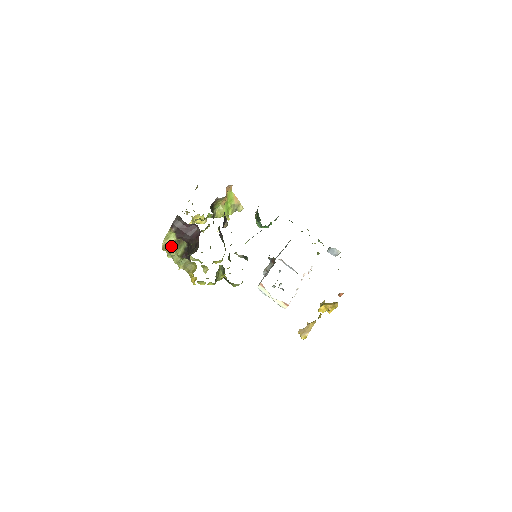
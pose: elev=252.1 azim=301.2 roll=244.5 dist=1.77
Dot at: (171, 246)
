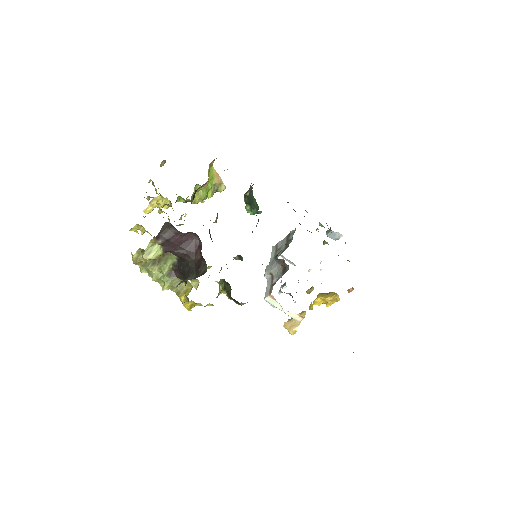
Dot at: occluded
